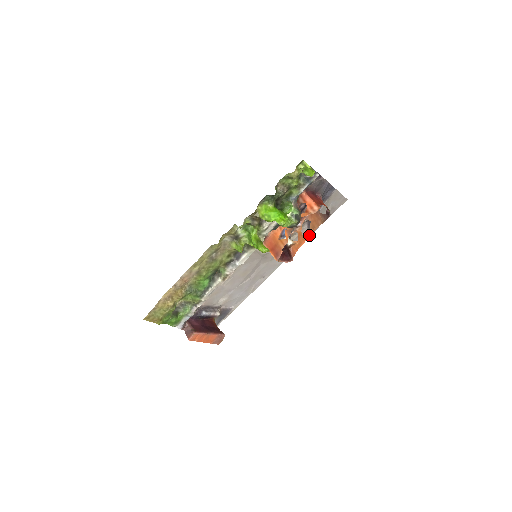
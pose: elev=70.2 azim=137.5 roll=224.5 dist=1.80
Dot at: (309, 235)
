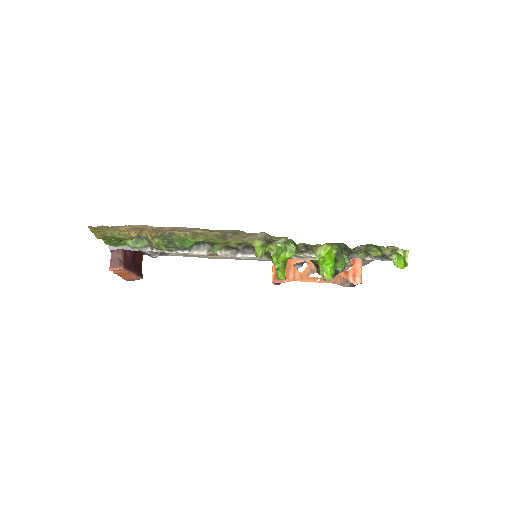
Dot at: occluded
